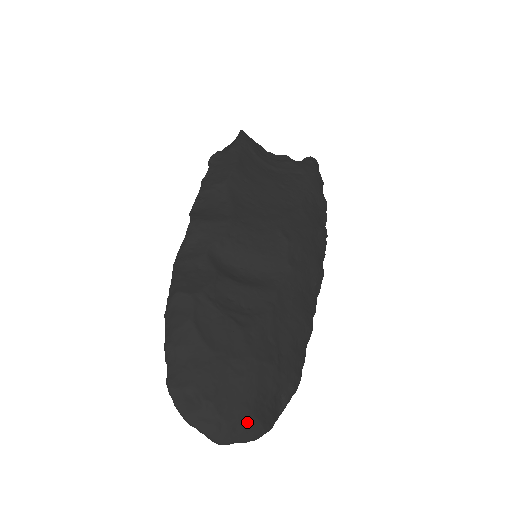
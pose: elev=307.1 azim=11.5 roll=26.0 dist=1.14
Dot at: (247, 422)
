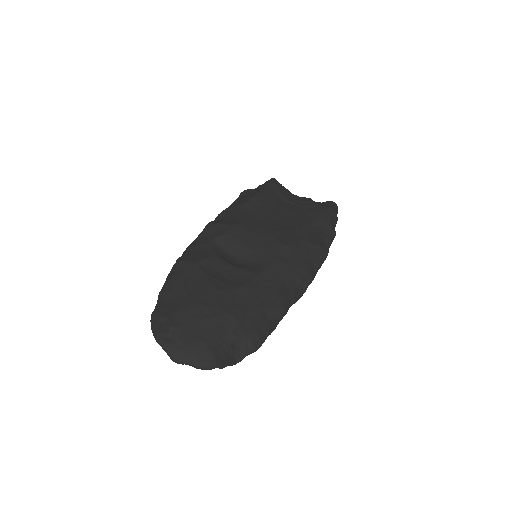
Dot at: (200, 350)
